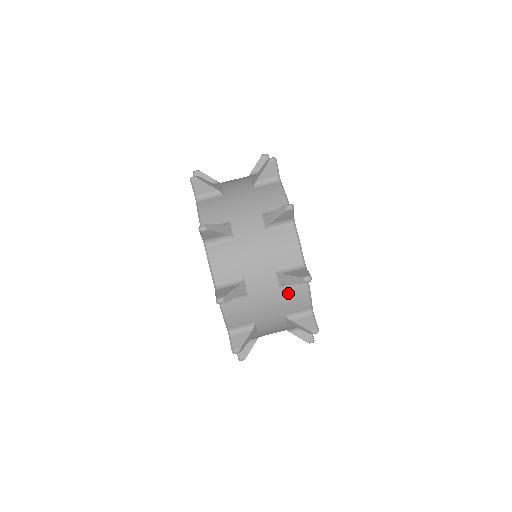
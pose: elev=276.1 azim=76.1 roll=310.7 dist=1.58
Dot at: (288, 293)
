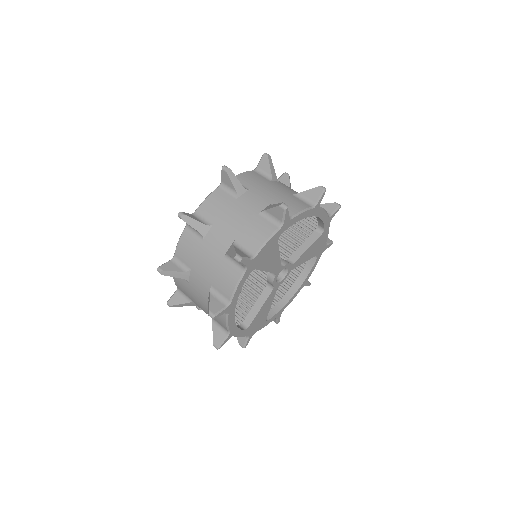
Dot at: (225, 267)
